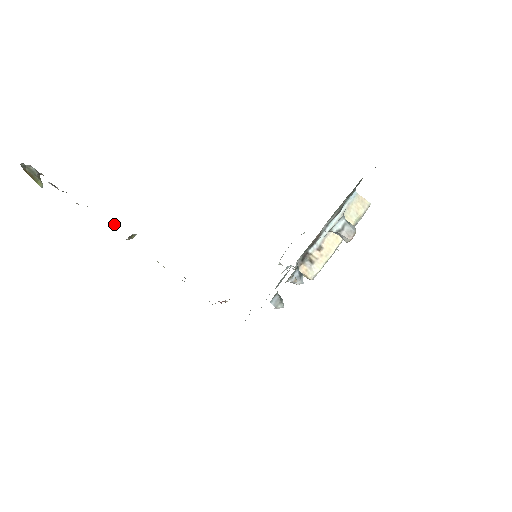
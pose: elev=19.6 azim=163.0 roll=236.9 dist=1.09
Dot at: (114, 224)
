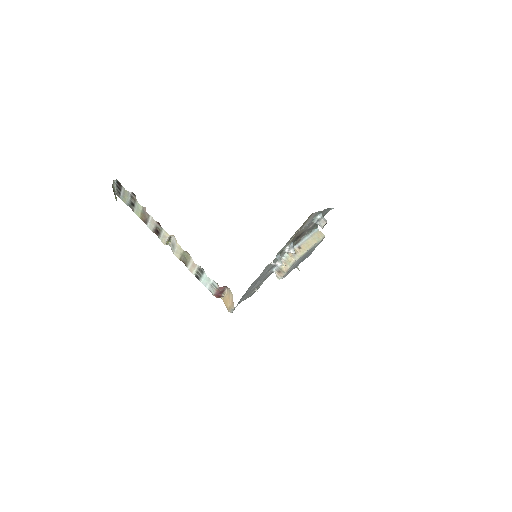
Dot at: (156, 234)
